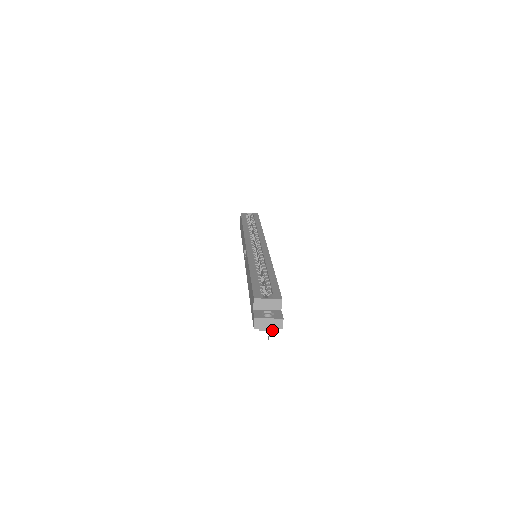
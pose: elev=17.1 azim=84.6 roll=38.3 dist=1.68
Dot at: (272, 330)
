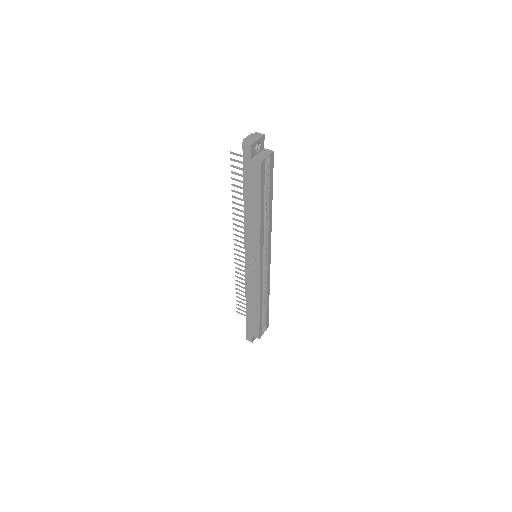
Dot at: occluded
